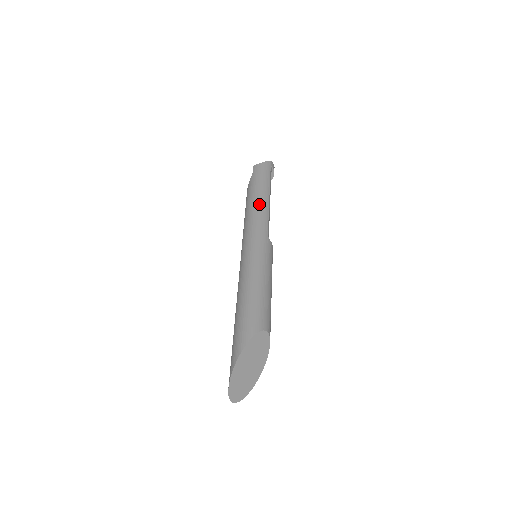
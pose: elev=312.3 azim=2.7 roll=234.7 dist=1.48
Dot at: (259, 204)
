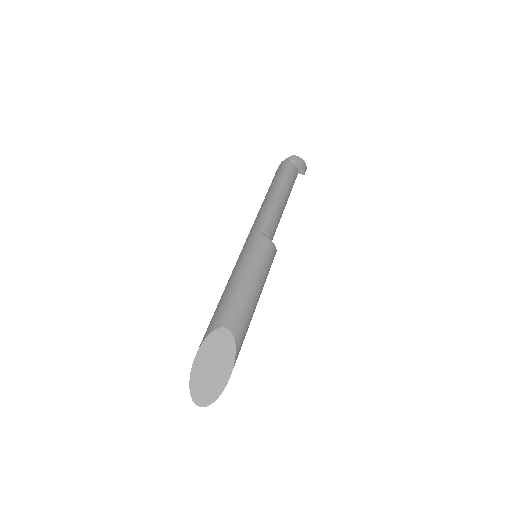
Dot at: (263, 204)
